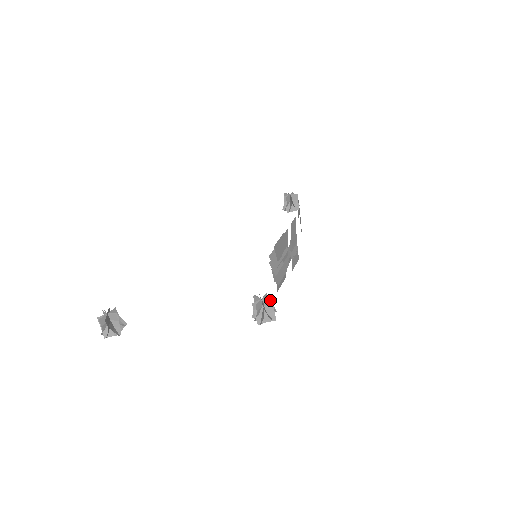
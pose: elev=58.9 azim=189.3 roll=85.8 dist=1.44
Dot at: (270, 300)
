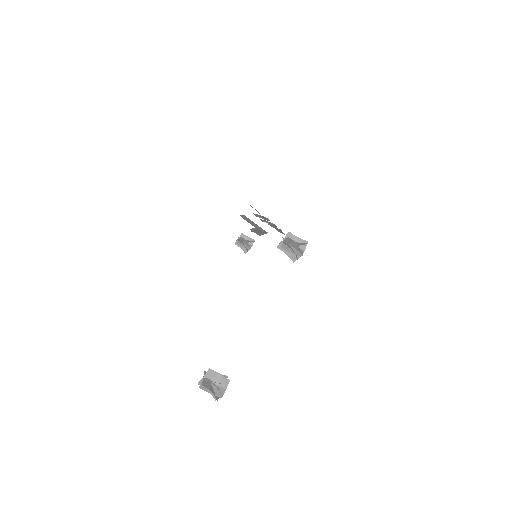
Dot at: (288, 234)
